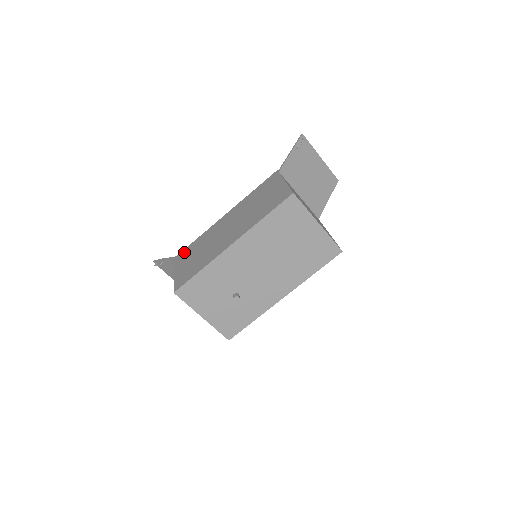
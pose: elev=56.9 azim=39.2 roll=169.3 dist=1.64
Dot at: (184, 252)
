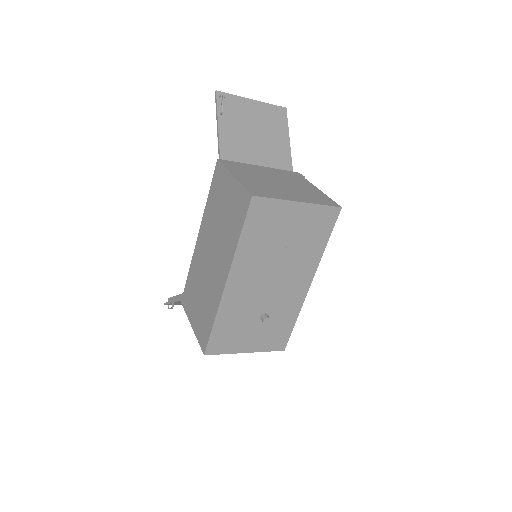
Dot at: (185, 295)
